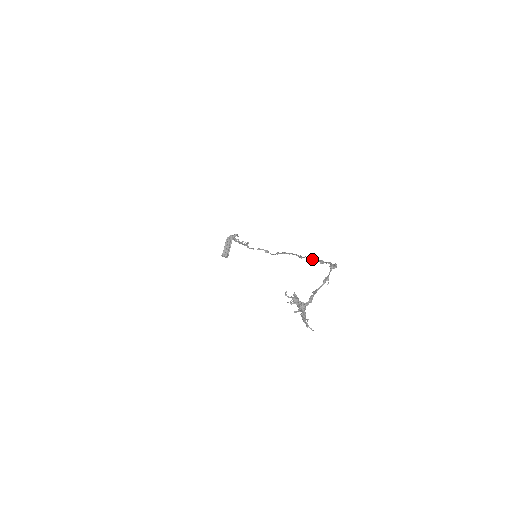
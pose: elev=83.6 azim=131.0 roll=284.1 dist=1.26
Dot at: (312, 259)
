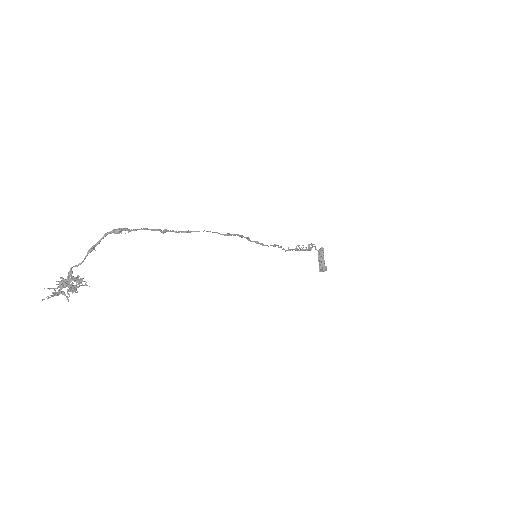
Dot at: occluded
